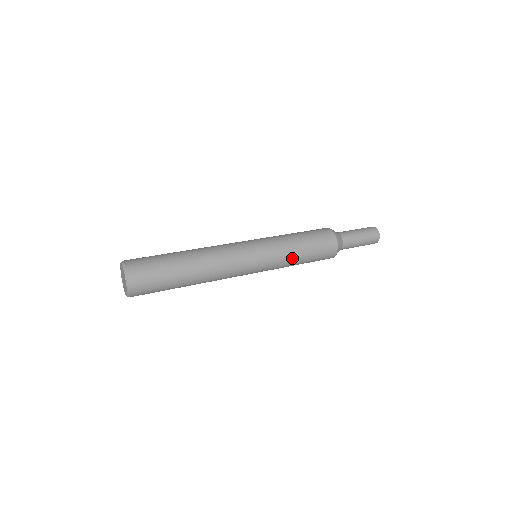
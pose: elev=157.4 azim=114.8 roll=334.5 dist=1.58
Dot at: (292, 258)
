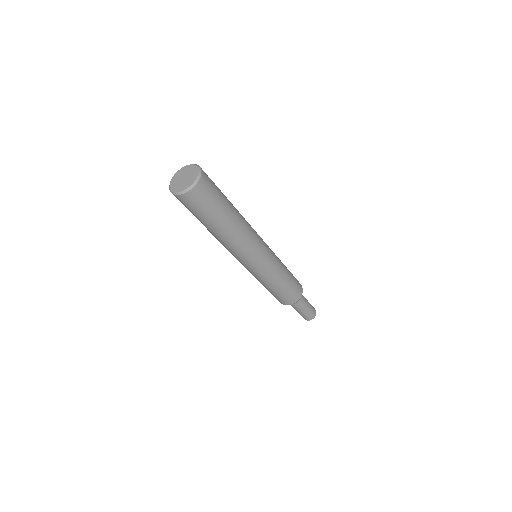
Dot at: (282, 264)
